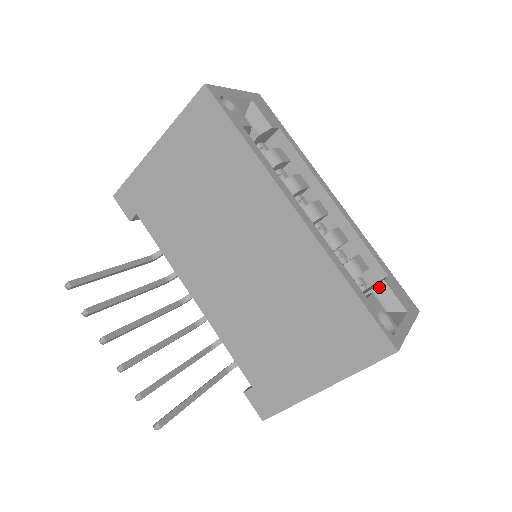
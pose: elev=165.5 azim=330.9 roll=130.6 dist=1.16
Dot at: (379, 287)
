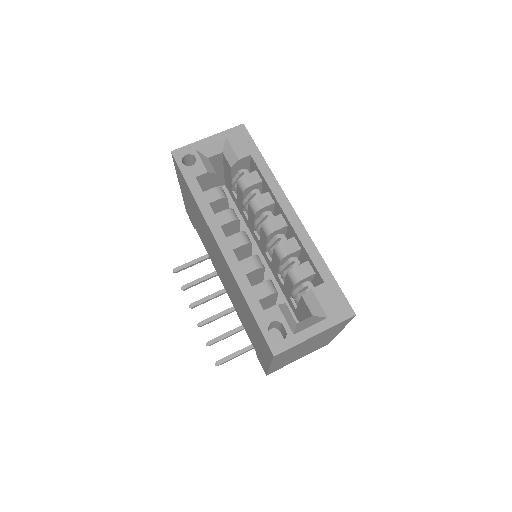
Dot at: (307, 294)
